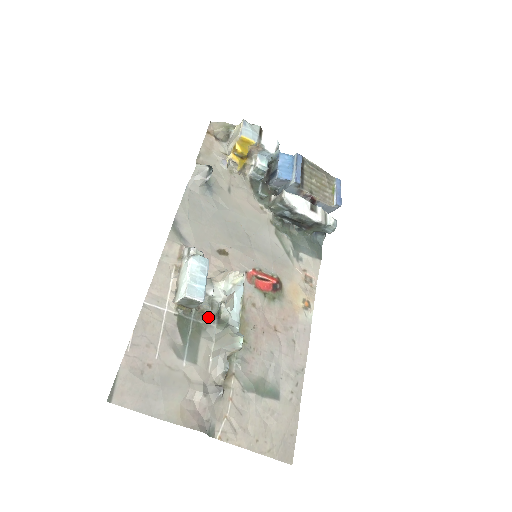
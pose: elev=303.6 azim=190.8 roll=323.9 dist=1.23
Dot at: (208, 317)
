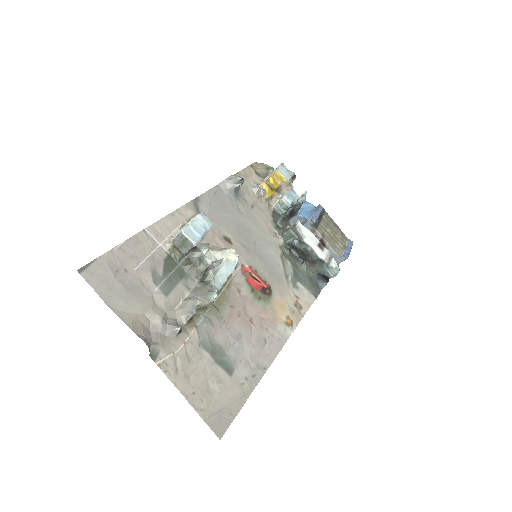
Dot at: (194, 270)
